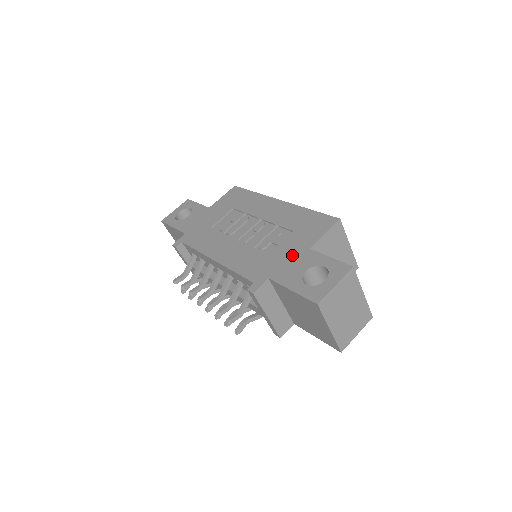
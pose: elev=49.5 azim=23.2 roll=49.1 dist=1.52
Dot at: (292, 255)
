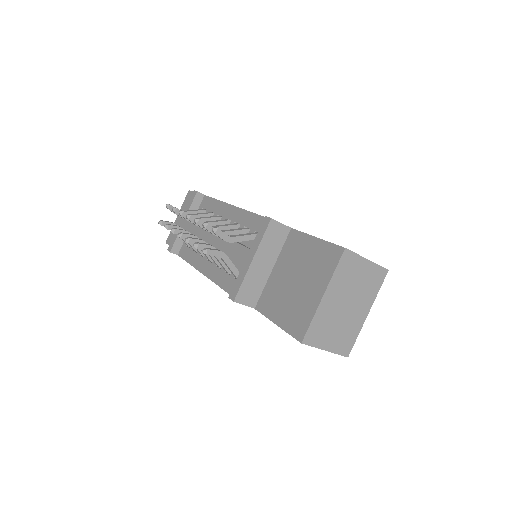
Dot at: occluded
